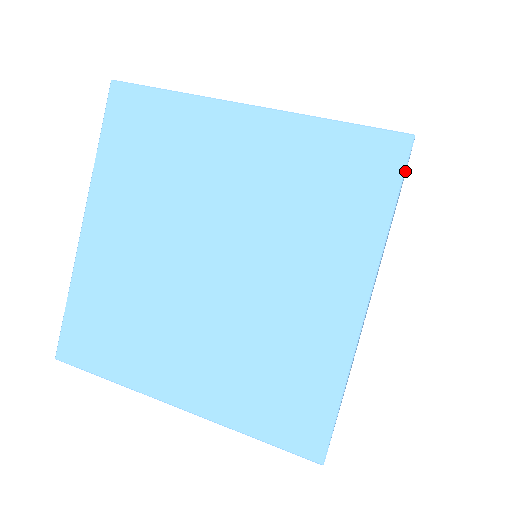
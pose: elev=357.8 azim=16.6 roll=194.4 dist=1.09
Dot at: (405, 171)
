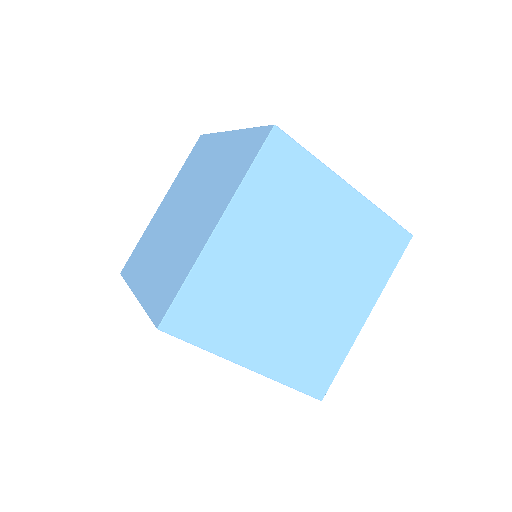
Dot at: (263, 145)
